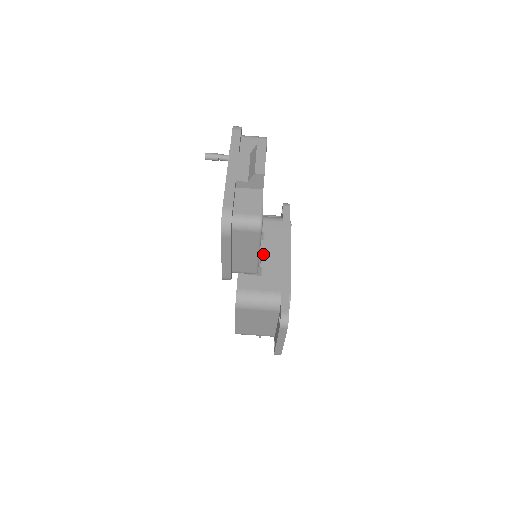
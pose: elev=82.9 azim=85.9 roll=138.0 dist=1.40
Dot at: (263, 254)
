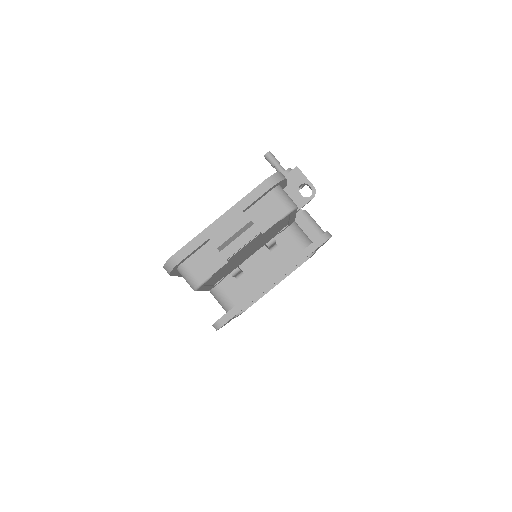
Dot at: (257, 263)
